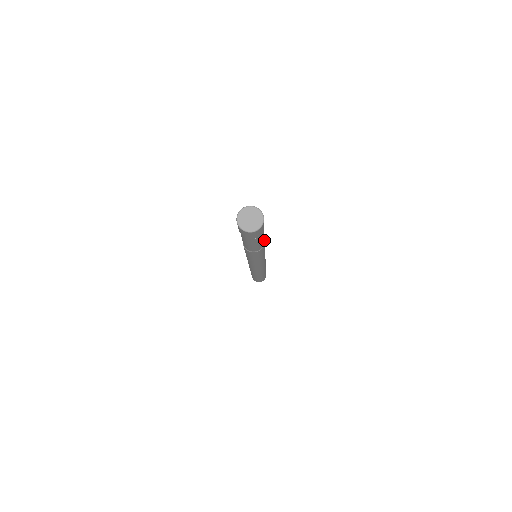
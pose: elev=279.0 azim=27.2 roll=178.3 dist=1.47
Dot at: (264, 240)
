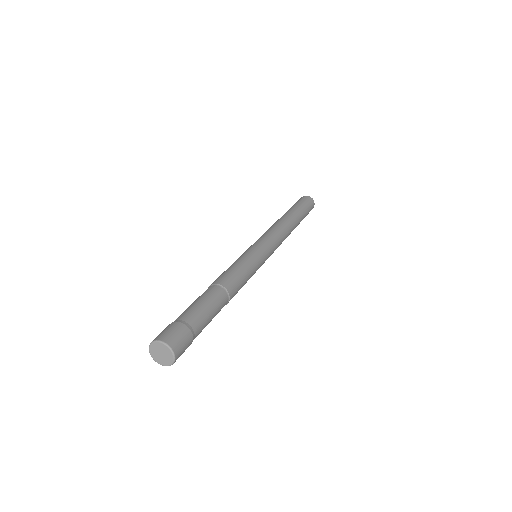
Dot at: (227, 293)
